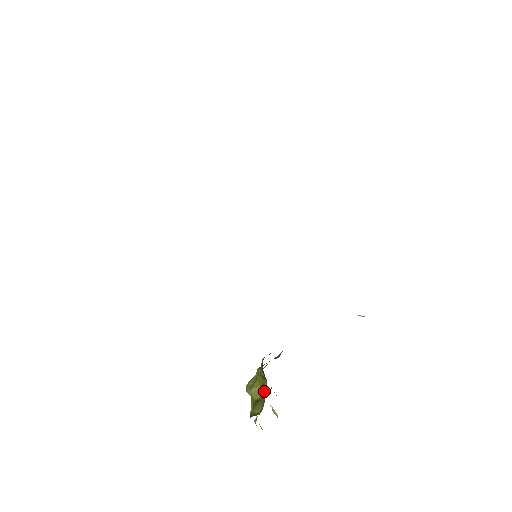
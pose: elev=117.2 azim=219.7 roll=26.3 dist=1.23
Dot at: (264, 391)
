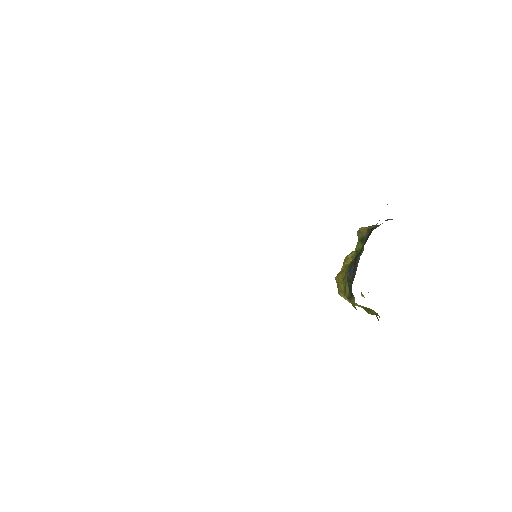
Dot at: occluded
